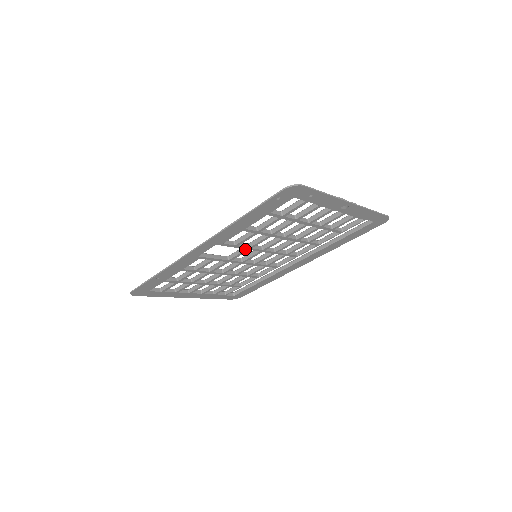
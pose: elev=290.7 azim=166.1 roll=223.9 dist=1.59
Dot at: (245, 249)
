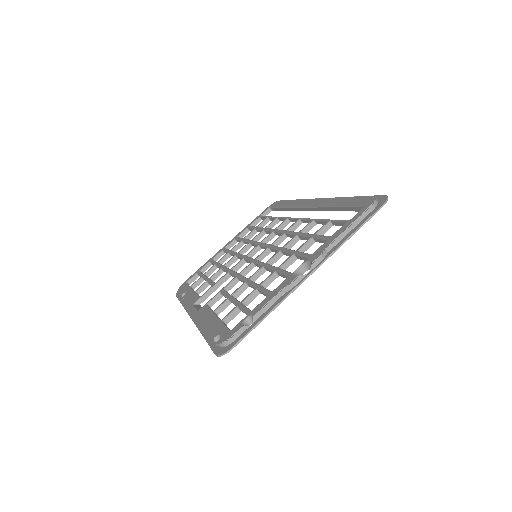
Dot at: (237, 279)
